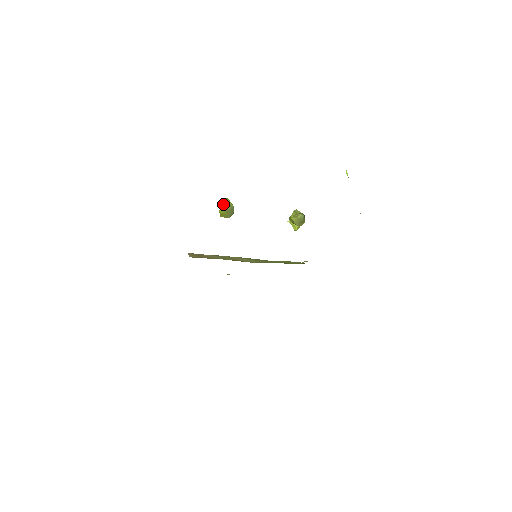
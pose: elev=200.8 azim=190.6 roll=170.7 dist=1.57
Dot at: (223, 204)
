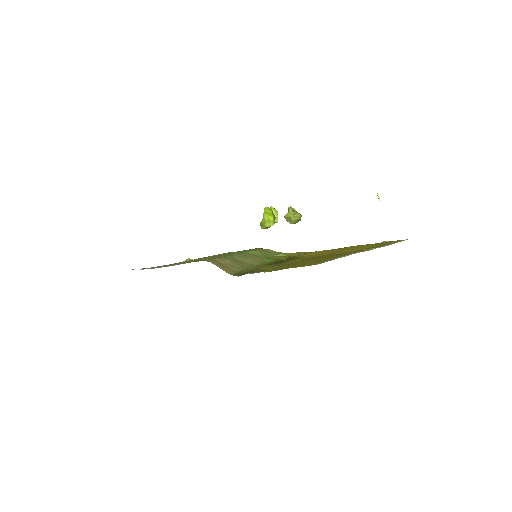
Dot at: (270, 217)
